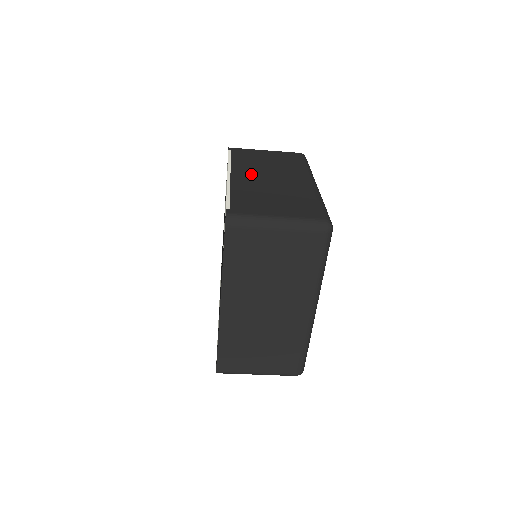
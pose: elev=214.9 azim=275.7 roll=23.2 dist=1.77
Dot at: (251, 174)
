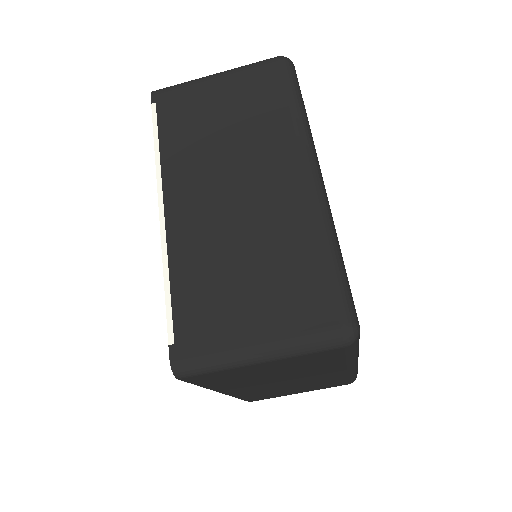
Dot at: (198, 190)
